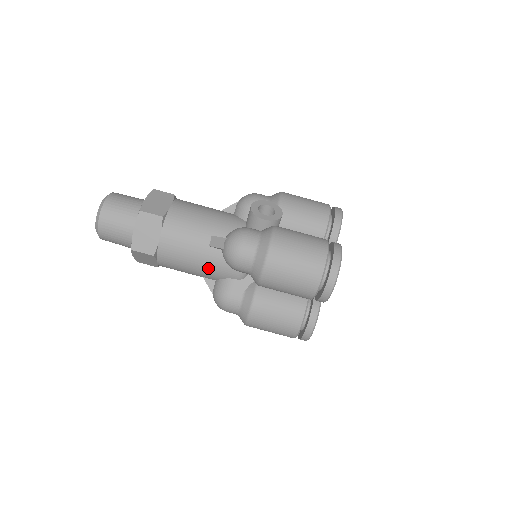
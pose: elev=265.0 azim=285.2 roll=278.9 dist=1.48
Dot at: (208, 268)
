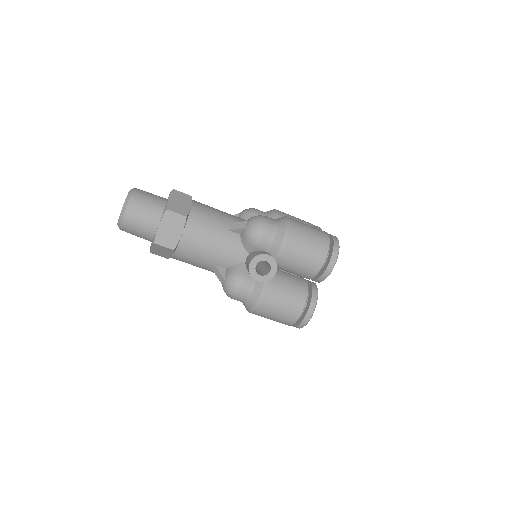
Dot at: occluded
